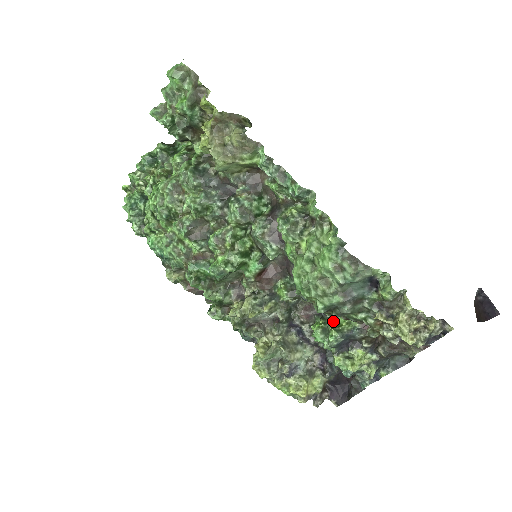
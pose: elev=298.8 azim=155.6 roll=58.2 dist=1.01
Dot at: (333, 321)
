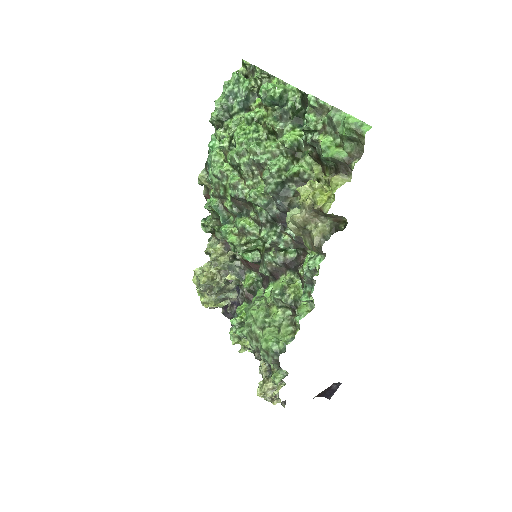
Dot at: occluded
